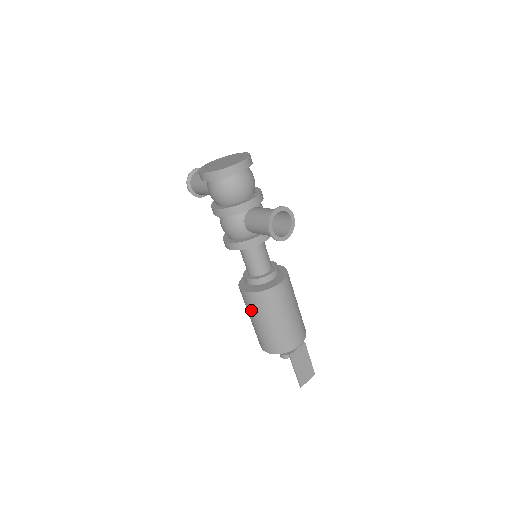
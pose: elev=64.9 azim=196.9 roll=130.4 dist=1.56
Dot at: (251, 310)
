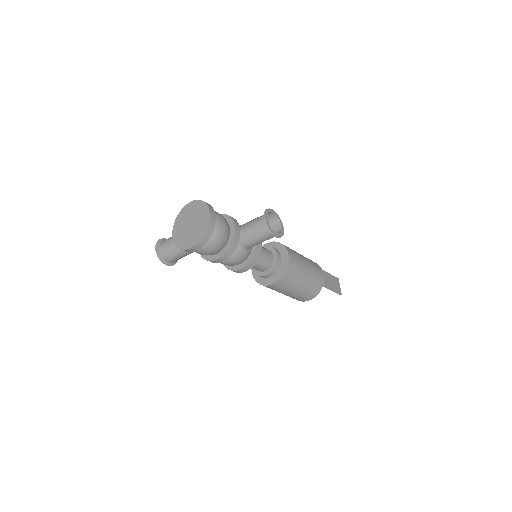
Dot at: (284, 289)
